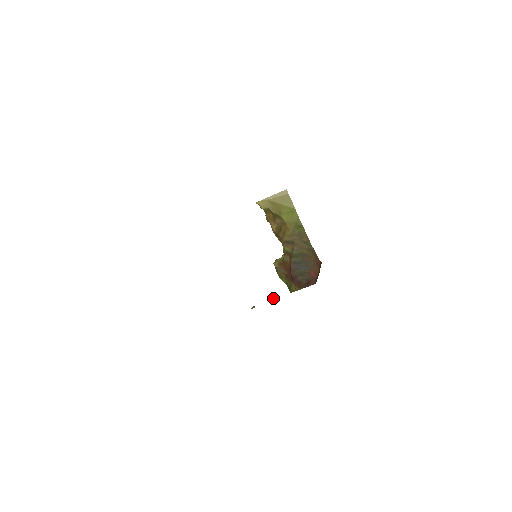
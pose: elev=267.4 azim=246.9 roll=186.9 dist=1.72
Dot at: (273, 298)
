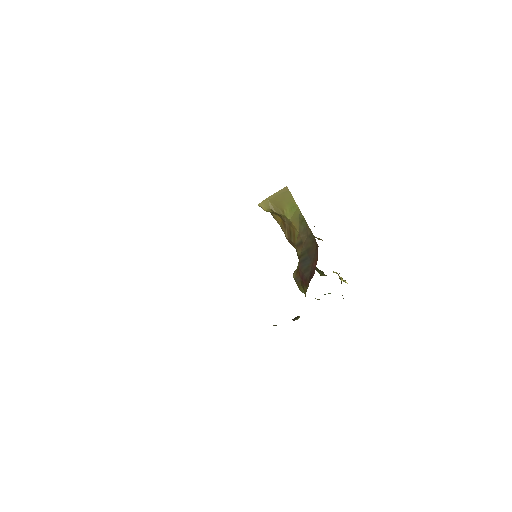
Dot at: (297, 316)
